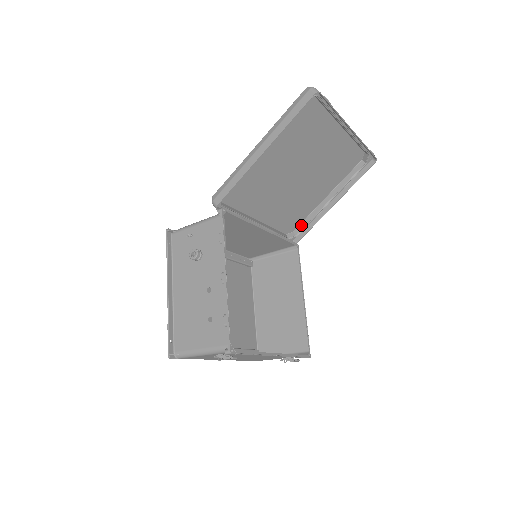
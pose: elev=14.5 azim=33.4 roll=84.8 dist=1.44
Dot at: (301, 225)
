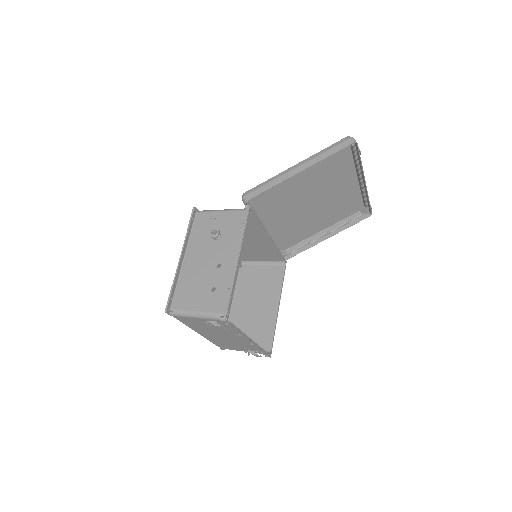
Dot at: (294, 247)
